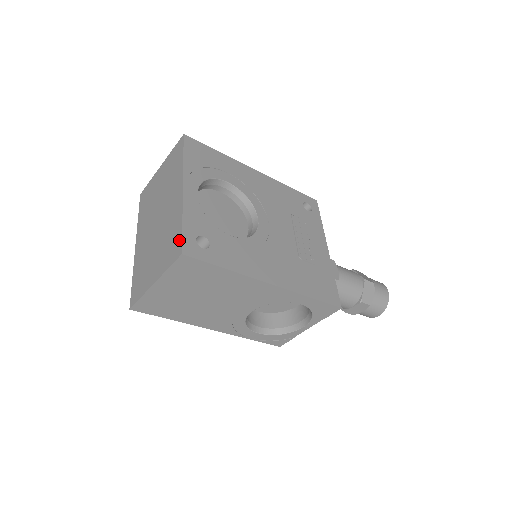
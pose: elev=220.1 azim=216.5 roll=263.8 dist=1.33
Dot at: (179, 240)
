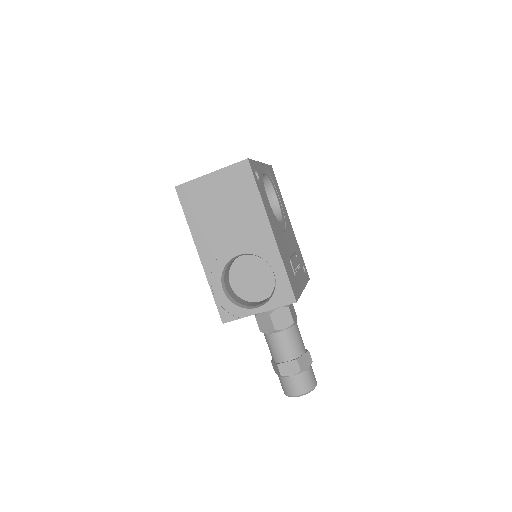
Dot at: occluded
